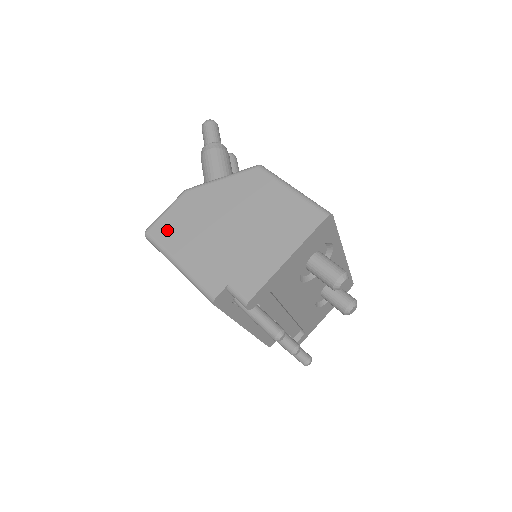
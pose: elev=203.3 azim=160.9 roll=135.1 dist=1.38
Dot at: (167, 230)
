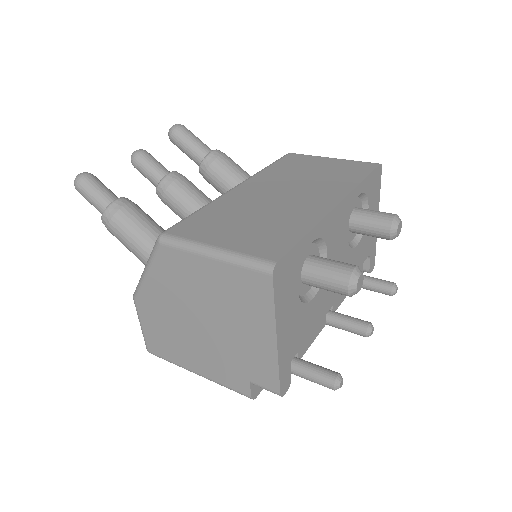
Dot at: (159, 345)
